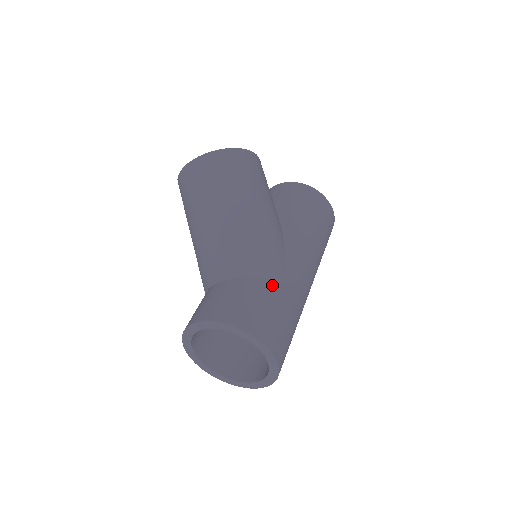
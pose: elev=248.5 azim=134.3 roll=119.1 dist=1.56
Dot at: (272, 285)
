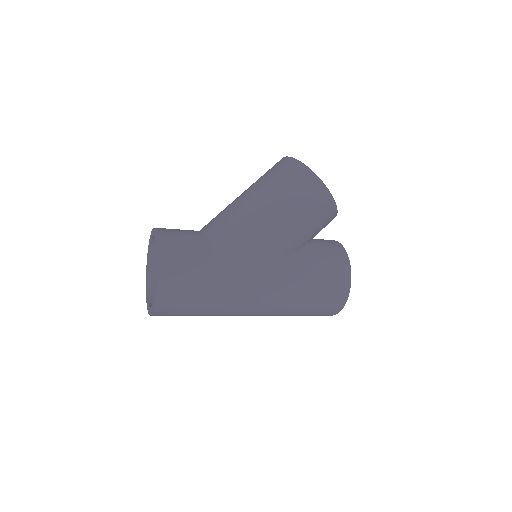
Dot at: (216, 269)
